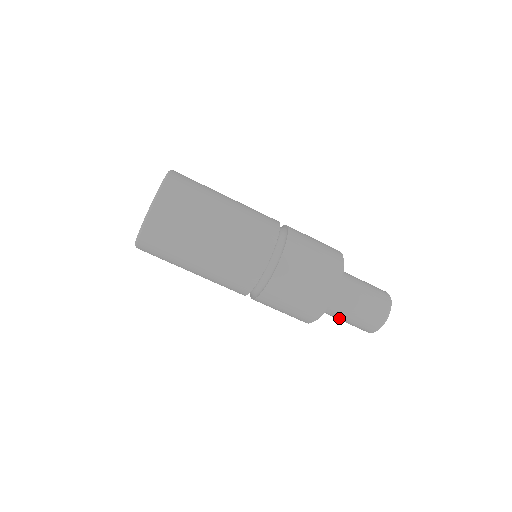
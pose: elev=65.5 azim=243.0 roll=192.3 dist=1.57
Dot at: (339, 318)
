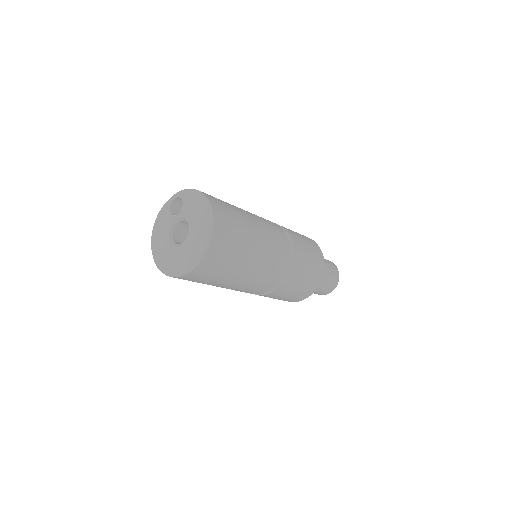
Dot at: occluded
